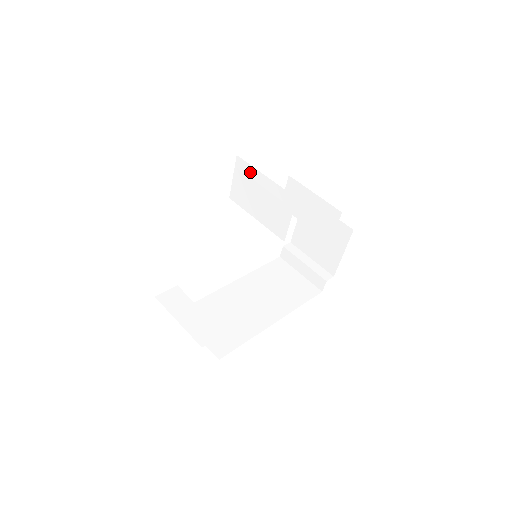
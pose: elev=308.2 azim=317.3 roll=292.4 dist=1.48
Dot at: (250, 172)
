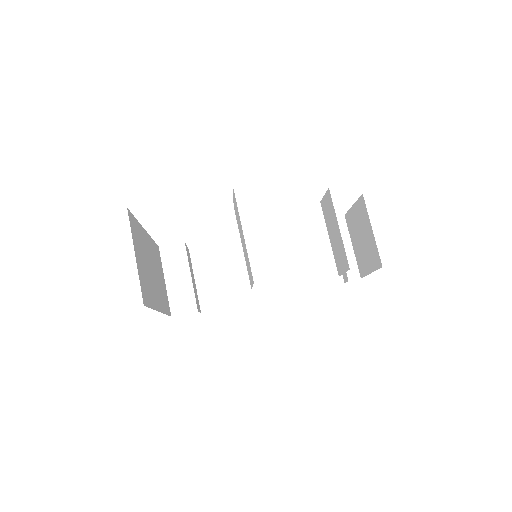
Dot at: (238, 214)
